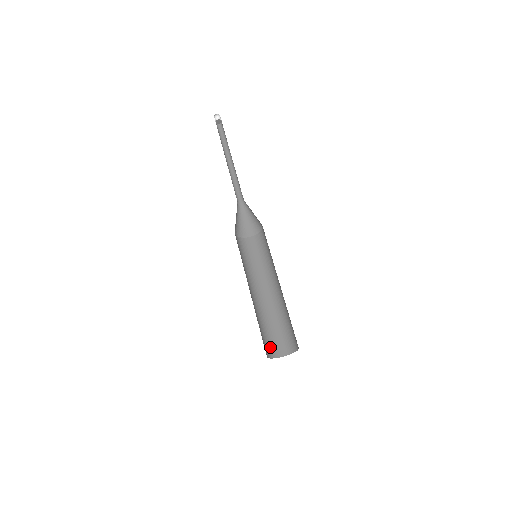
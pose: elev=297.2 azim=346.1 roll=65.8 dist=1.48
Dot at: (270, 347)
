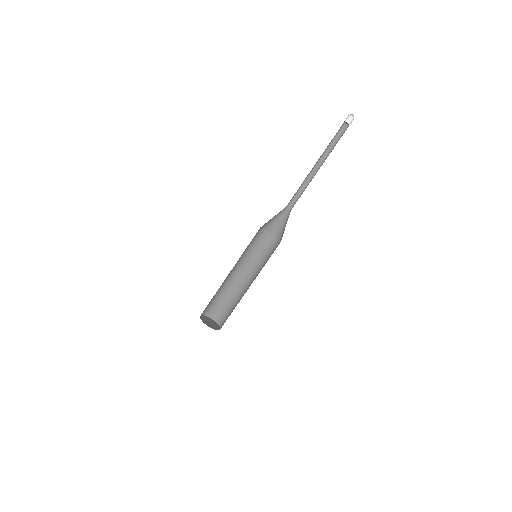
Dot at: (212, 310)
